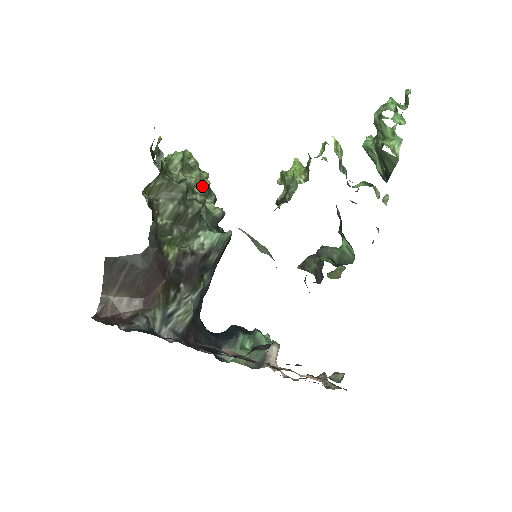
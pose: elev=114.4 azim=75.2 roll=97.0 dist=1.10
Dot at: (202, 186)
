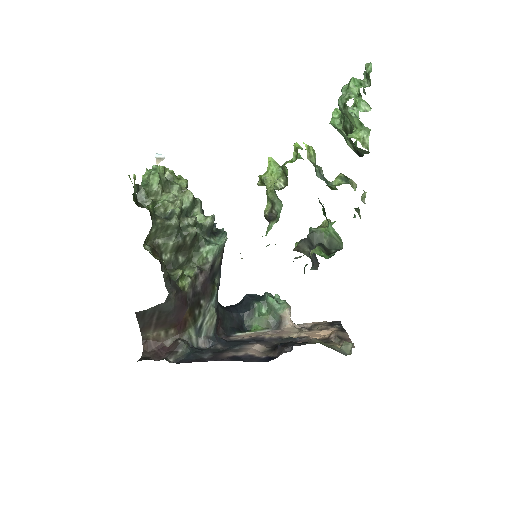
Dot at: (187, 200)
